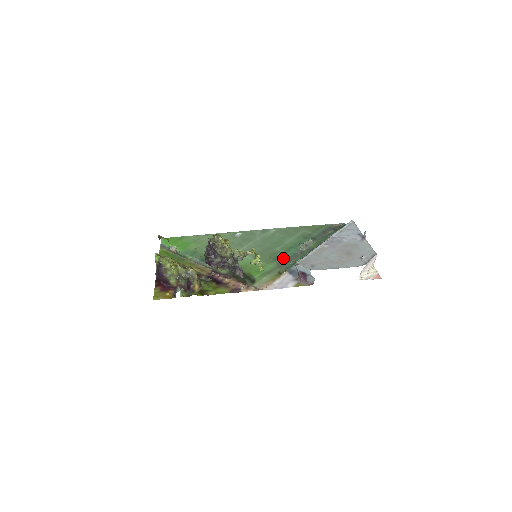
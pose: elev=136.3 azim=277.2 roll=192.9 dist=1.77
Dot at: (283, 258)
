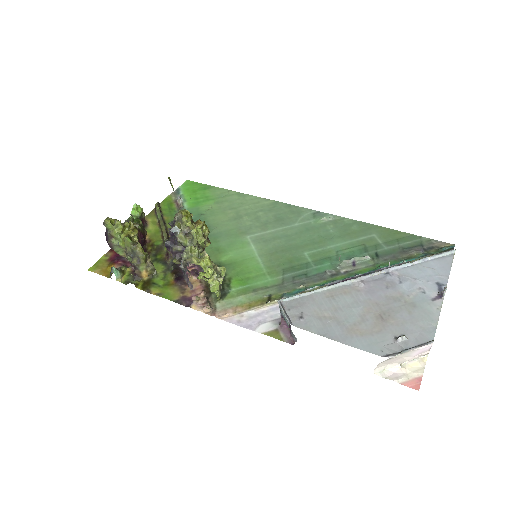
Dot at: (299, 273)
